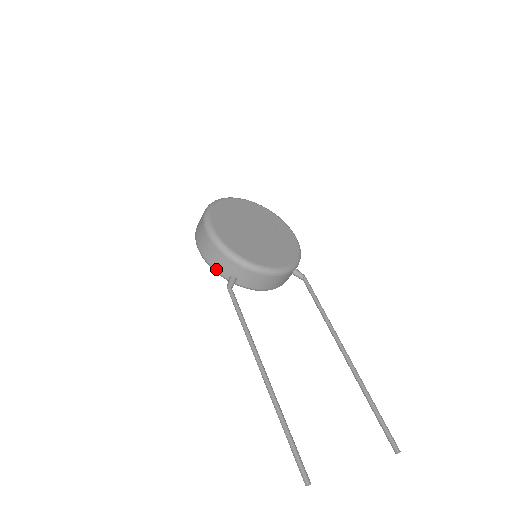
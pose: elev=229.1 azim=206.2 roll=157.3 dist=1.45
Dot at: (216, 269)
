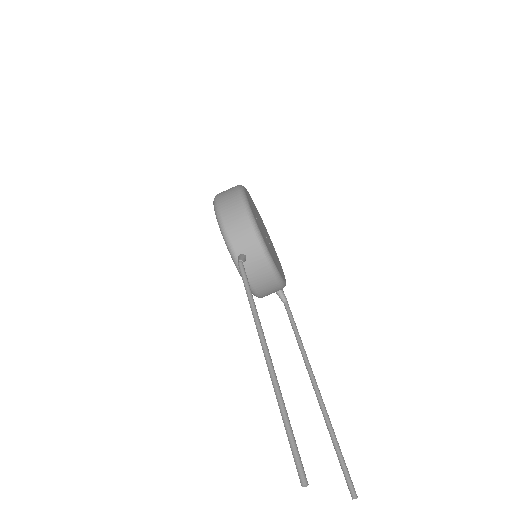
Dot at: (231, 240)
